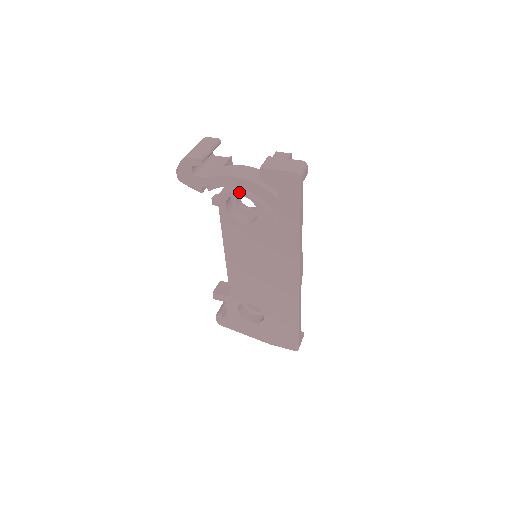
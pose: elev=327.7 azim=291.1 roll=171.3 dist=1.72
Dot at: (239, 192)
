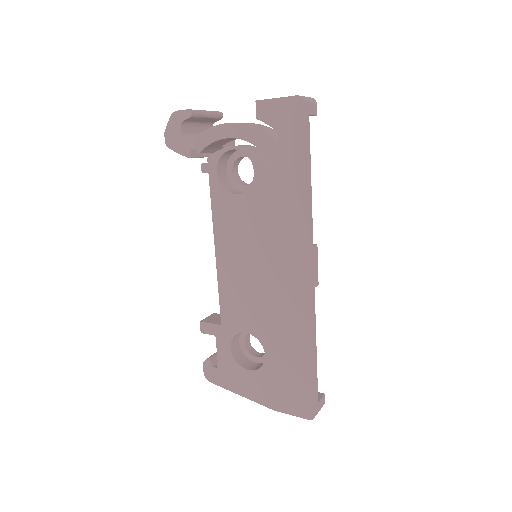
Dot at: occluded
